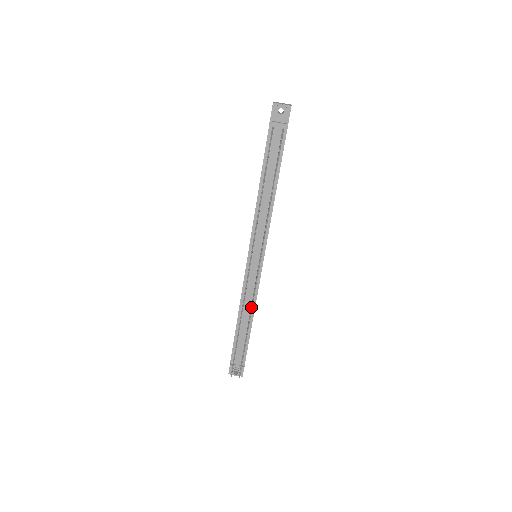
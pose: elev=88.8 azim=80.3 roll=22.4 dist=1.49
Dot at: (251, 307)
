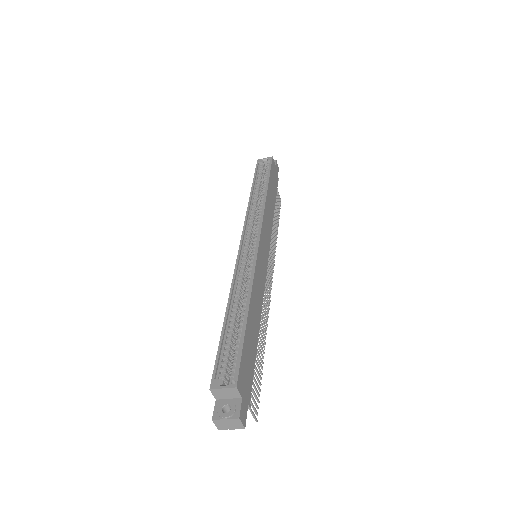
Dot at: (274, 251)
